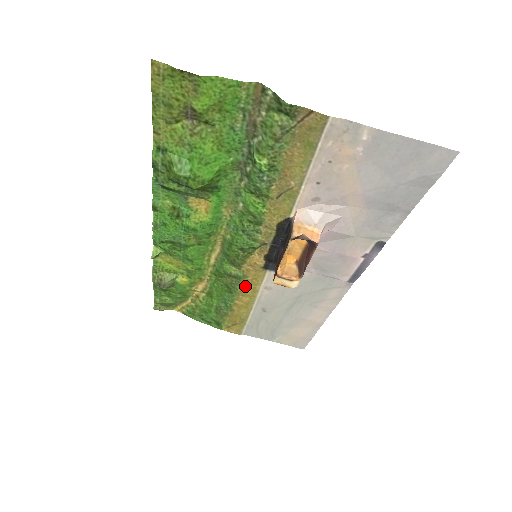
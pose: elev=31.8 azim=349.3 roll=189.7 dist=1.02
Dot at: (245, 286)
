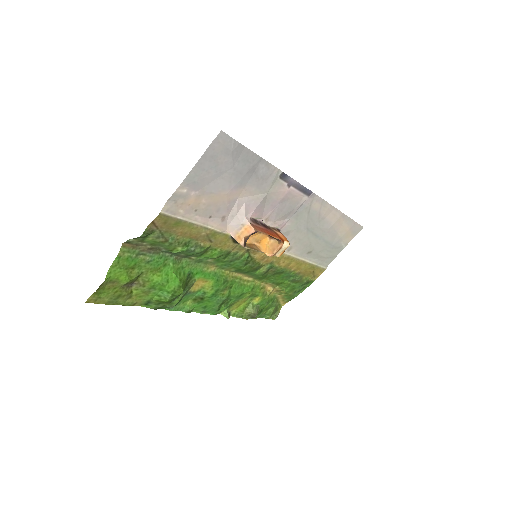
Dot at: (280, 264)
